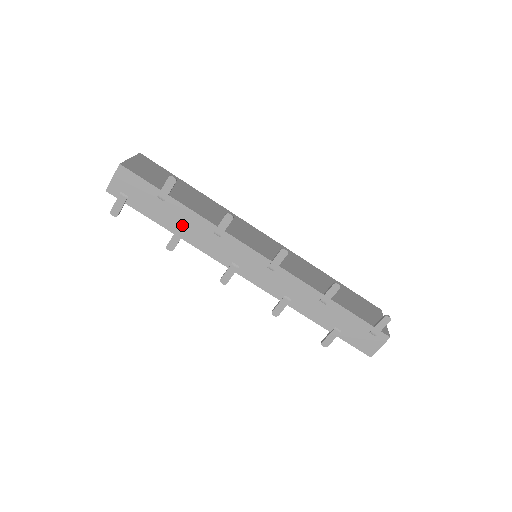
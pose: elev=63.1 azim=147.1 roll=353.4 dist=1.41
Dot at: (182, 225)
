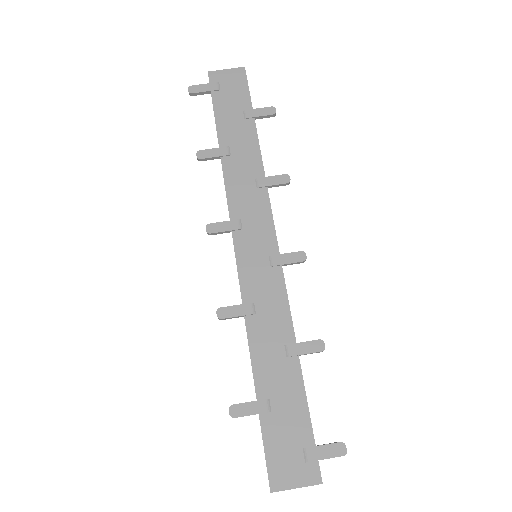
Dot at: (236, 148)
